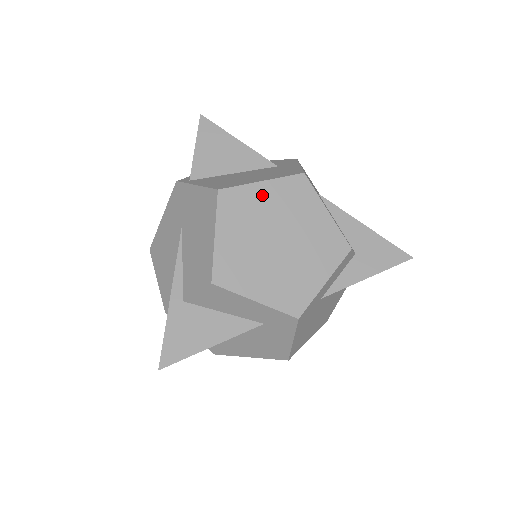
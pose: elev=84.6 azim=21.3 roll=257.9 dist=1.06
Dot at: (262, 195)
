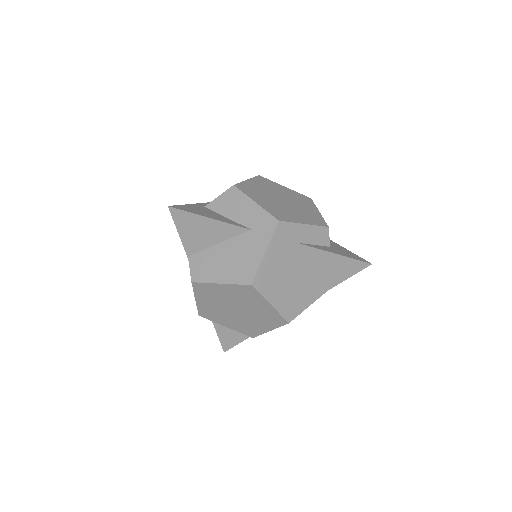
Dot at: (282, 189)
